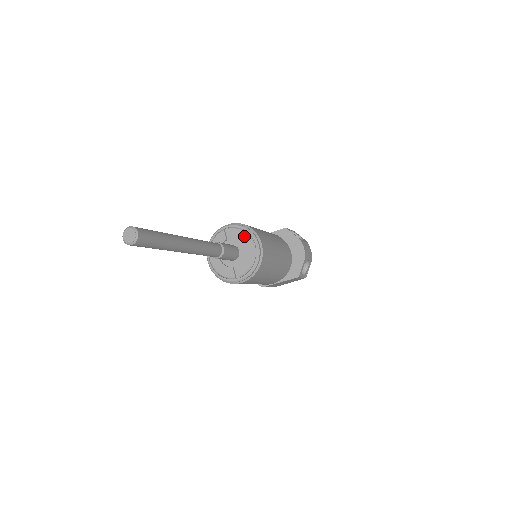
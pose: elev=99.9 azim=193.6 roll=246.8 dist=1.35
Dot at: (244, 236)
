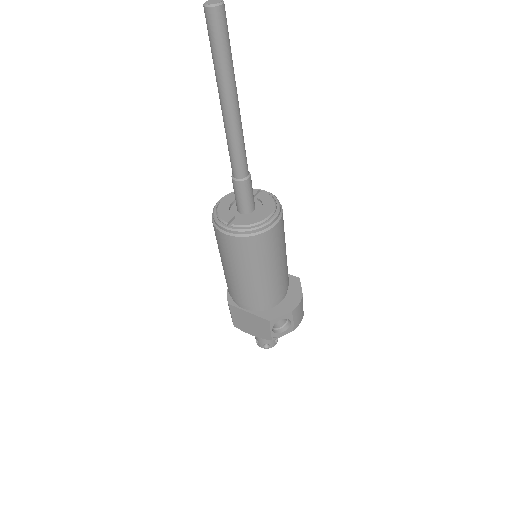
Dot at: (271, 203)
